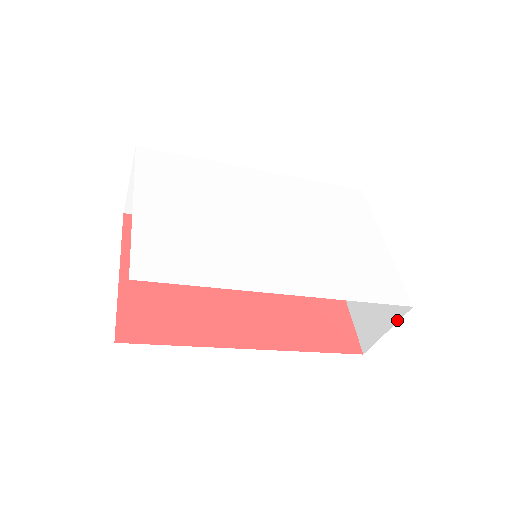
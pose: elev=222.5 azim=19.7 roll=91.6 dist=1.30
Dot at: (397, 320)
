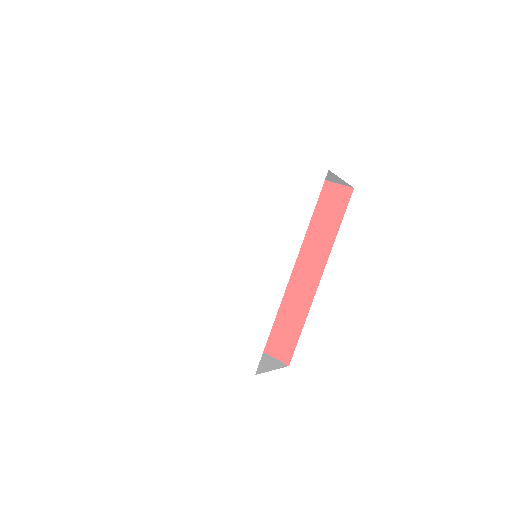
Dot at: (335, 175)
